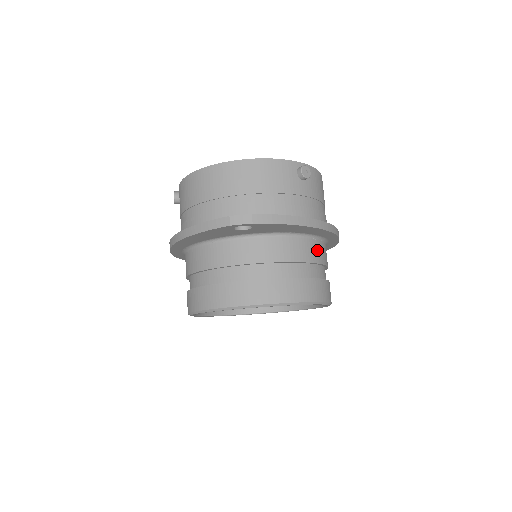
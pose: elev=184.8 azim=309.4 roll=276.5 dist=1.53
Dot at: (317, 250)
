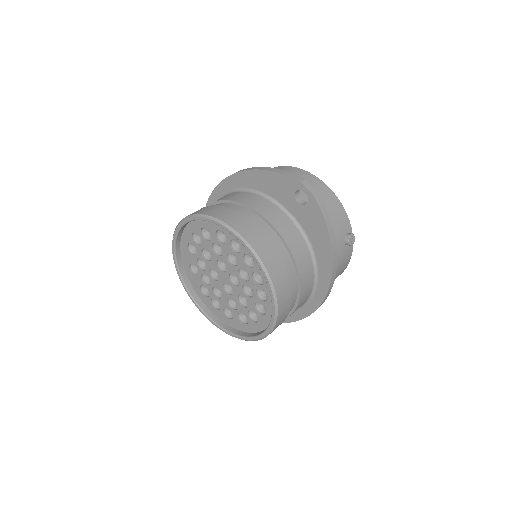
Dot at: (308, 284)
